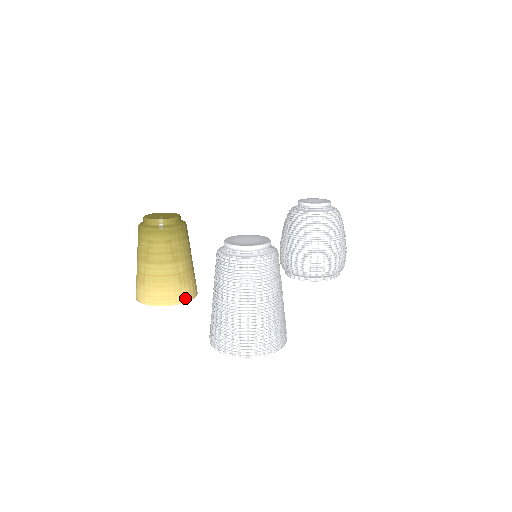
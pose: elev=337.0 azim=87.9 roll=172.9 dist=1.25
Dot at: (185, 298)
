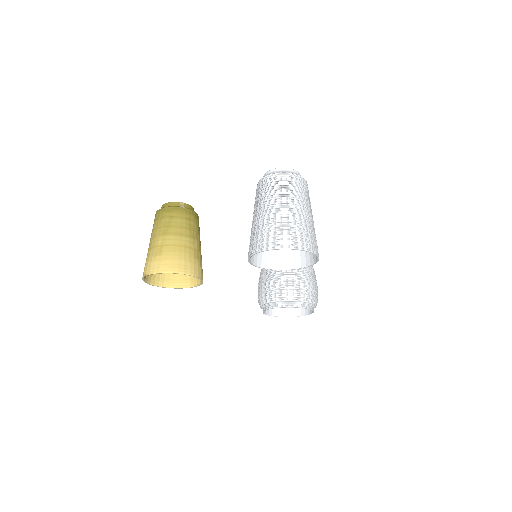
Dot at: (198, 273)
